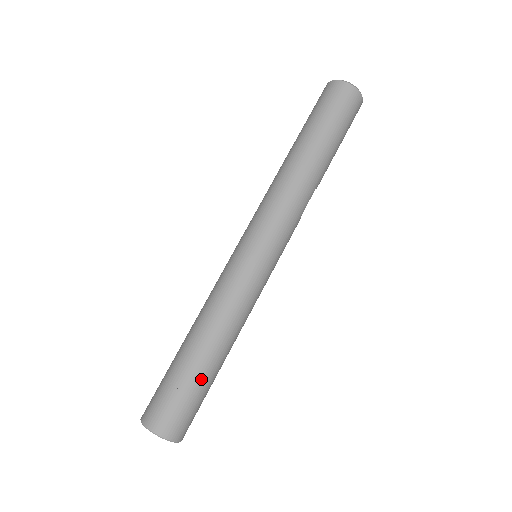
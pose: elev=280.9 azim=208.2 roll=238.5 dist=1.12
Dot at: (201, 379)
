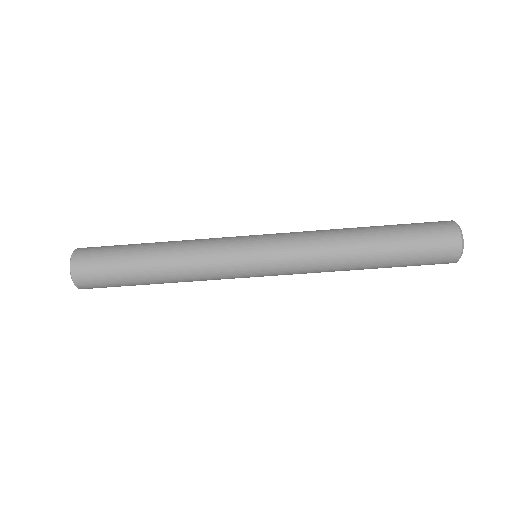
Dot at: (135, 285)
